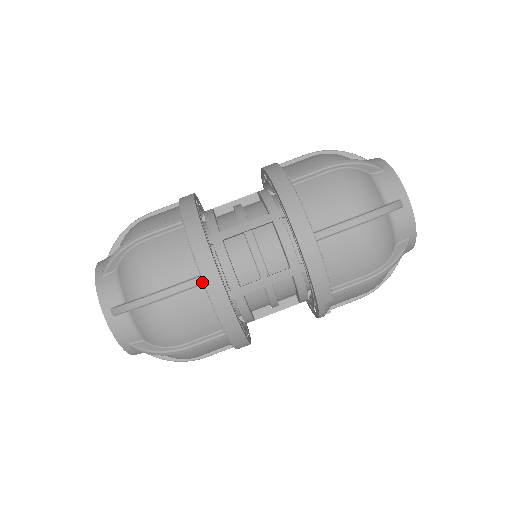
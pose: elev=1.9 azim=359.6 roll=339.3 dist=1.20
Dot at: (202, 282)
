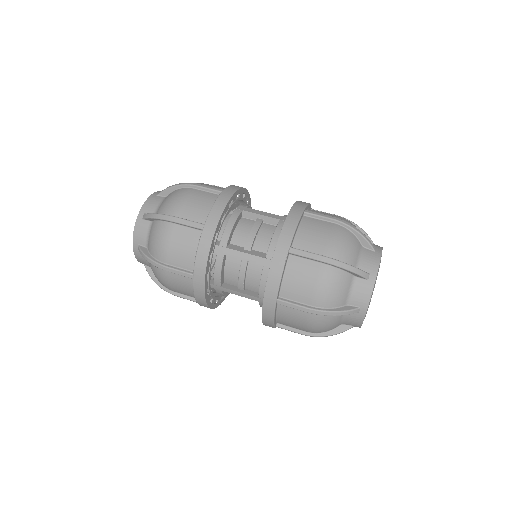
Dot at: (193, 278)
